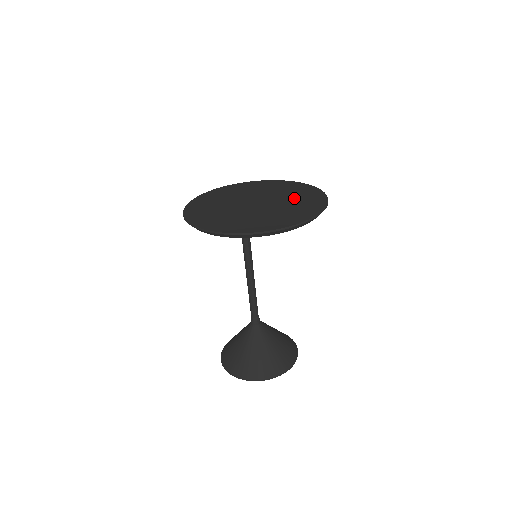
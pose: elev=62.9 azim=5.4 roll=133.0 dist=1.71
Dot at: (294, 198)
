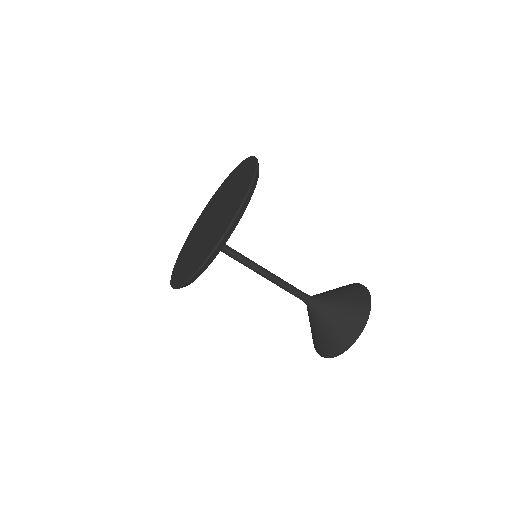
Dot at: (226, 211)
